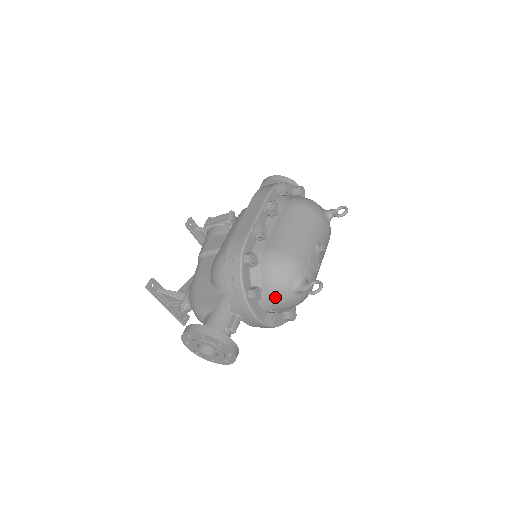
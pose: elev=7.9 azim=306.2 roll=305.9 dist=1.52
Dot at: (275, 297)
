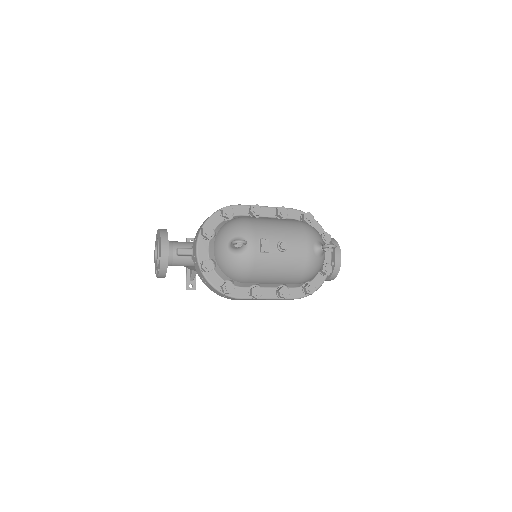
Dot at: (217, 243)
